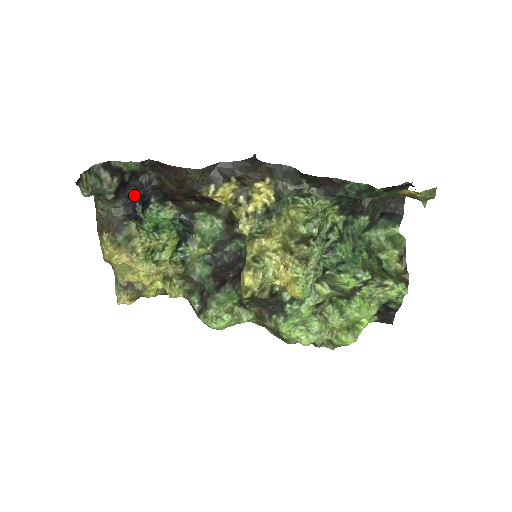
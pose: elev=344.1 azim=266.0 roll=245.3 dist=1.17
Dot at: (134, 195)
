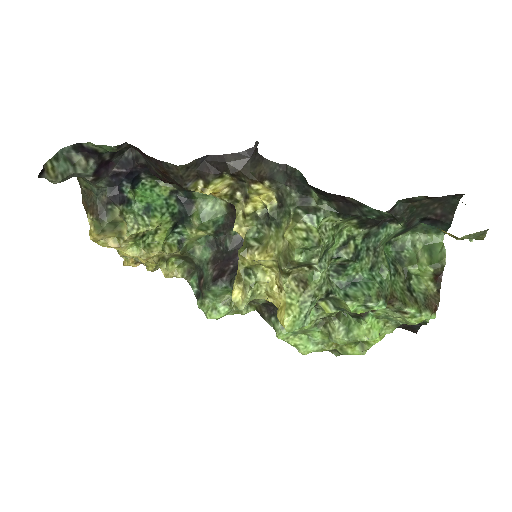
Dot at: (119, 173)
